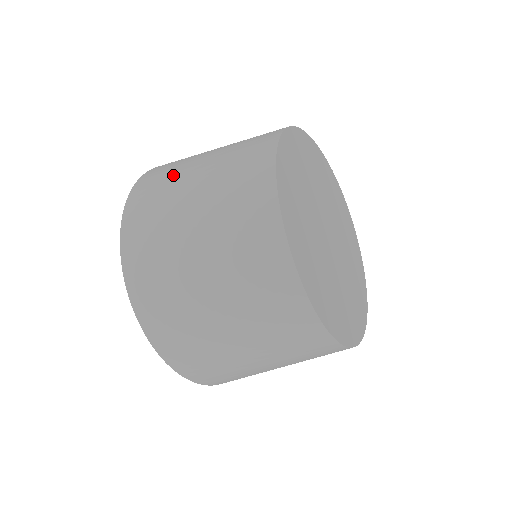
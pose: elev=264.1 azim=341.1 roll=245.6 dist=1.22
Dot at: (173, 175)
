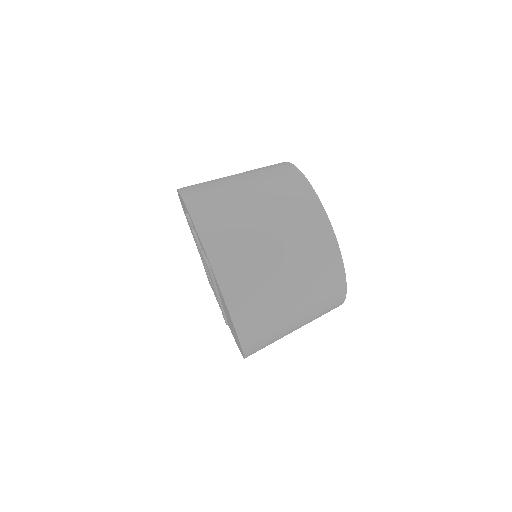
Dot at: occluded
